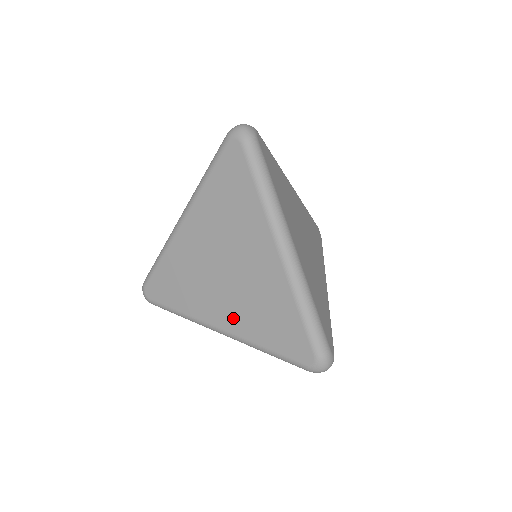
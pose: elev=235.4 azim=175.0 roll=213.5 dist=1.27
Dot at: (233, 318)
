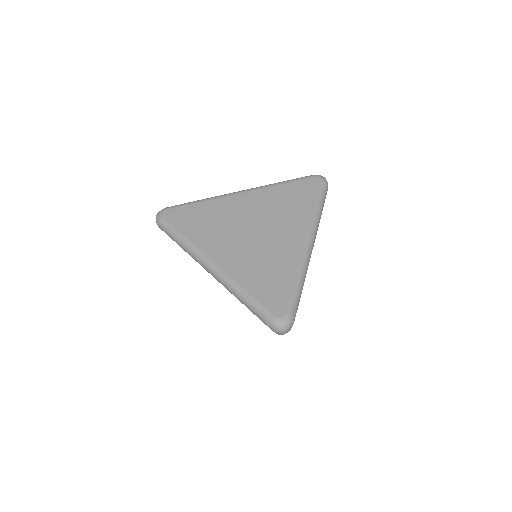
Dot at: (234, 262)
